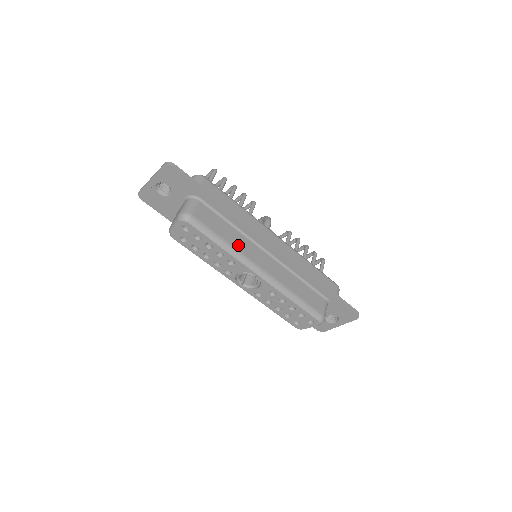
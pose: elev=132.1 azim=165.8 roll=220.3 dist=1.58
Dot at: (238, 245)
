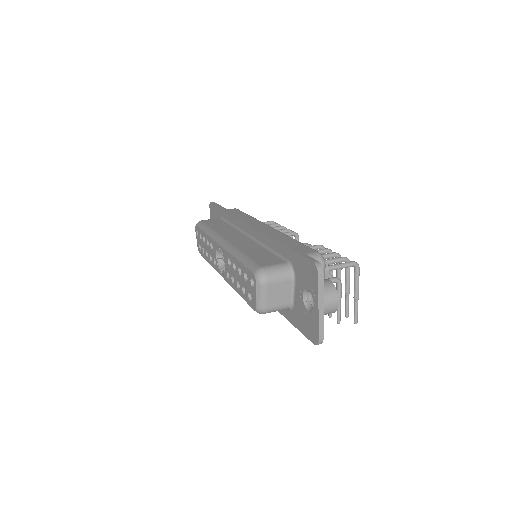
Dot at: (221, 231)
